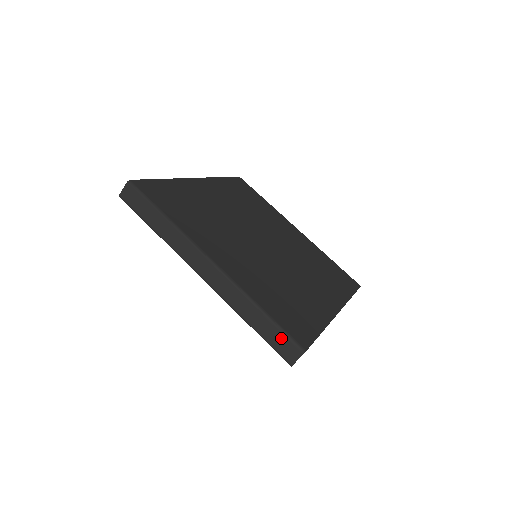
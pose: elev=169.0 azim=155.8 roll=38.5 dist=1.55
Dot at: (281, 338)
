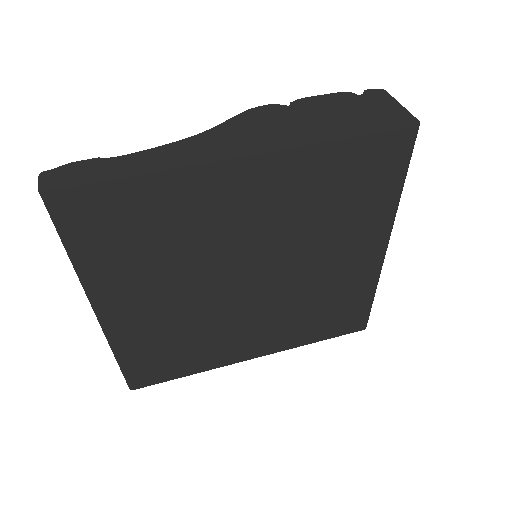
Dot at: occluded
